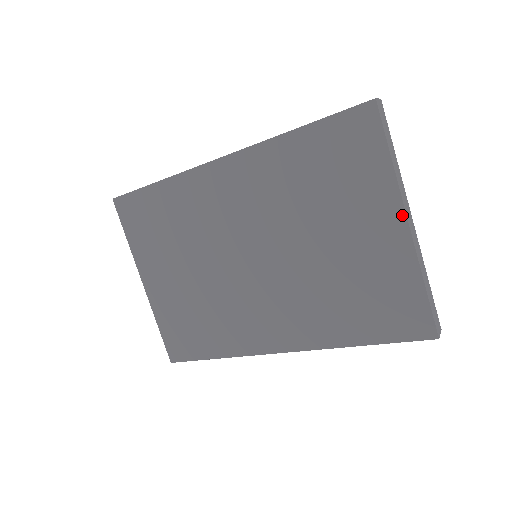
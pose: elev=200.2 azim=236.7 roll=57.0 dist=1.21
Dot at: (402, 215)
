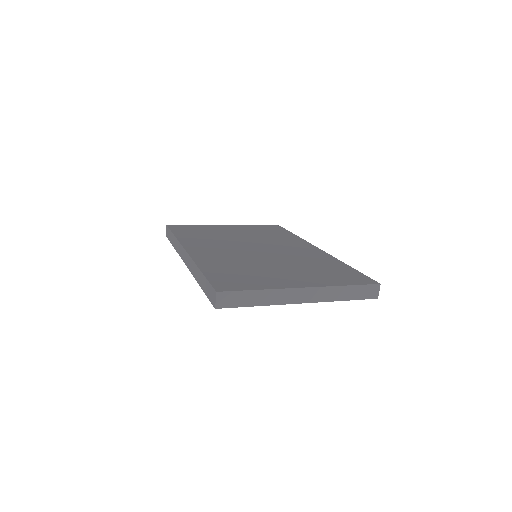
Dot at: (295, 303)
